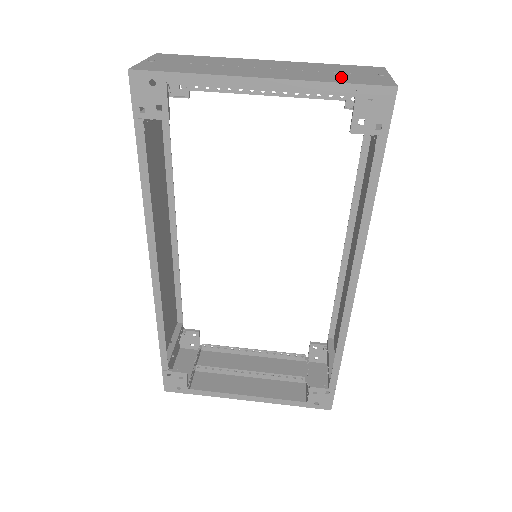
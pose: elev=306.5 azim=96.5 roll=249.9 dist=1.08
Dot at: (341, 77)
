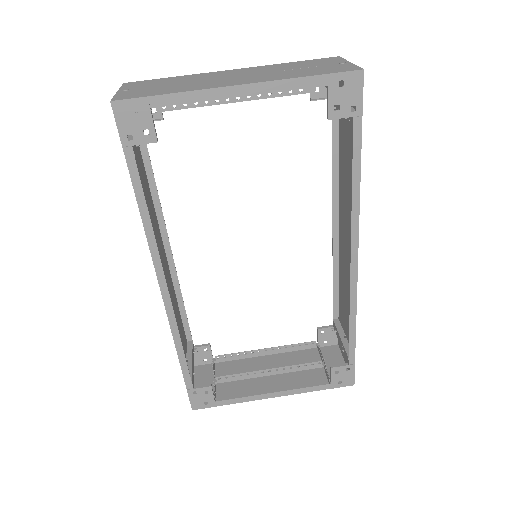
Dot at: (309, 71)
